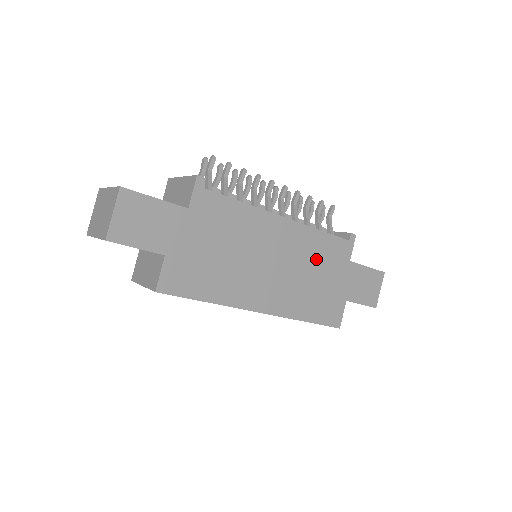
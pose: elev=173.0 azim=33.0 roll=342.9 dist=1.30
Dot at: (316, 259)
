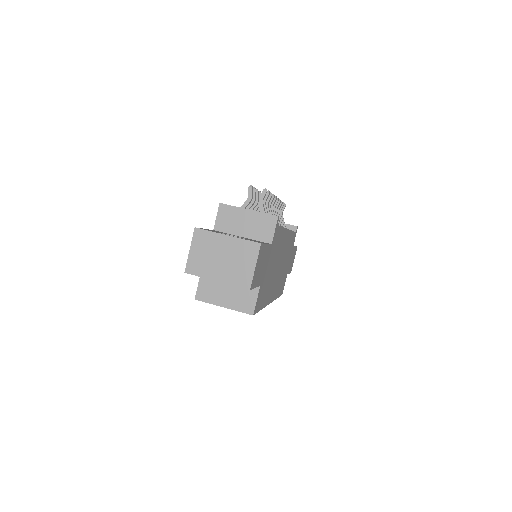
Dot at: (288, 252)
